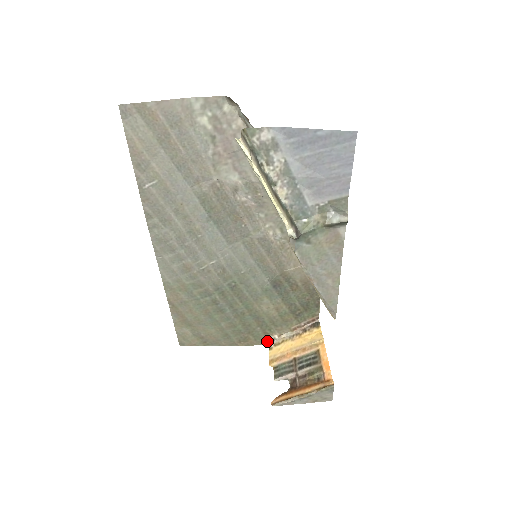
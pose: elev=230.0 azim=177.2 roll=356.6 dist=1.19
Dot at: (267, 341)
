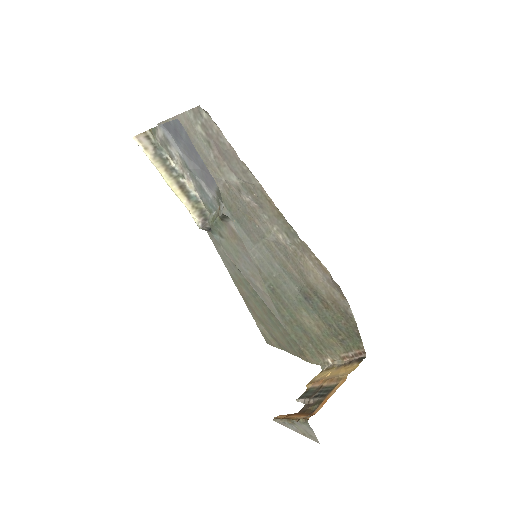
Dot at: (323, 363)
